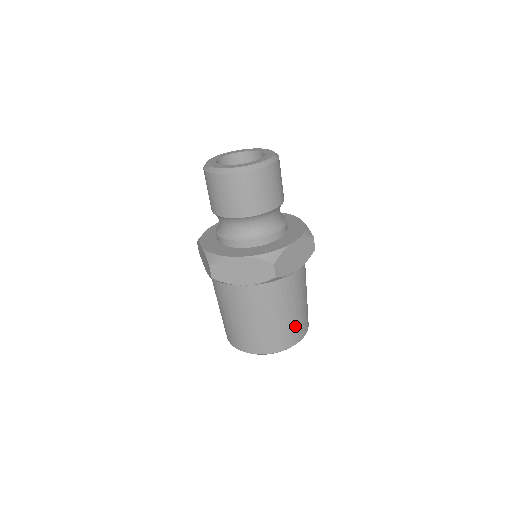
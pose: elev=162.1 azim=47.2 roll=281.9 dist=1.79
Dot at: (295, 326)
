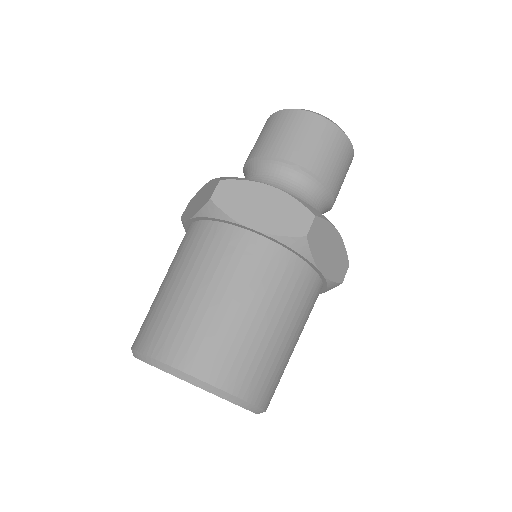
Dot at: (268, 365)
